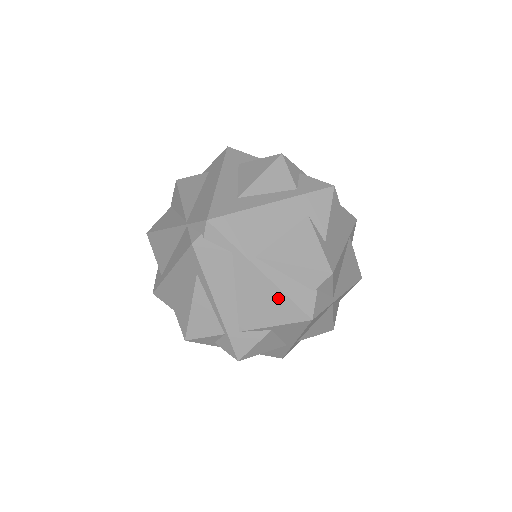
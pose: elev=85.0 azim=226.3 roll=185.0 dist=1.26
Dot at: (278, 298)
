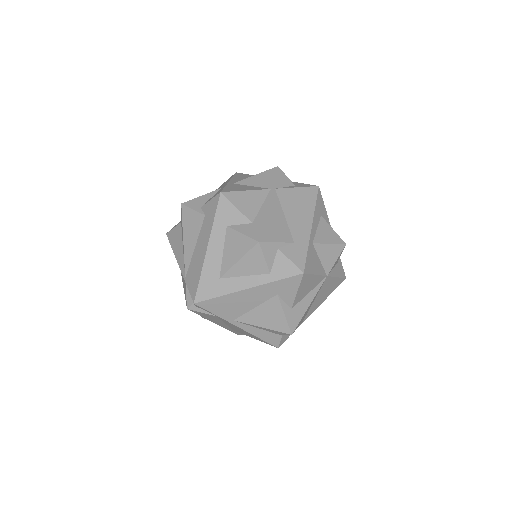
Dot at: (253, 336)
